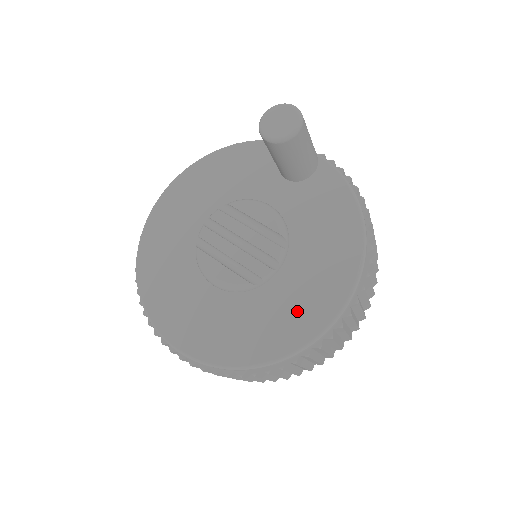
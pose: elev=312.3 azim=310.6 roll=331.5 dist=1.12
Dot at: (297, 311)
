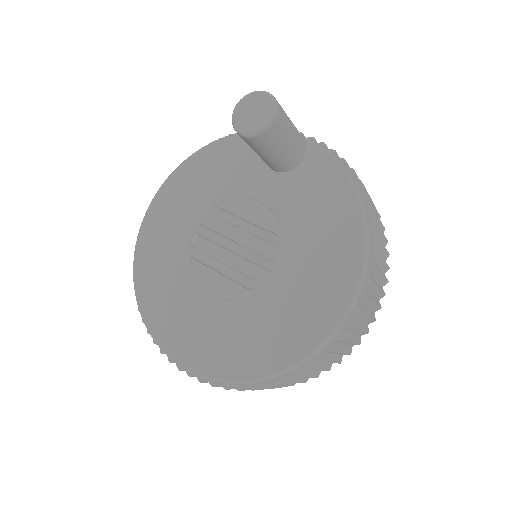
Dot at: (301, 314)
